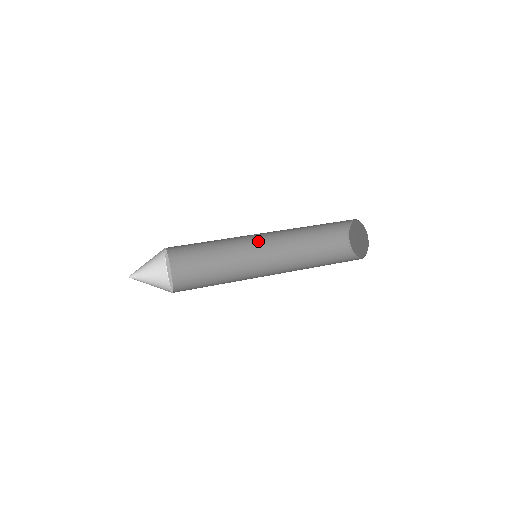
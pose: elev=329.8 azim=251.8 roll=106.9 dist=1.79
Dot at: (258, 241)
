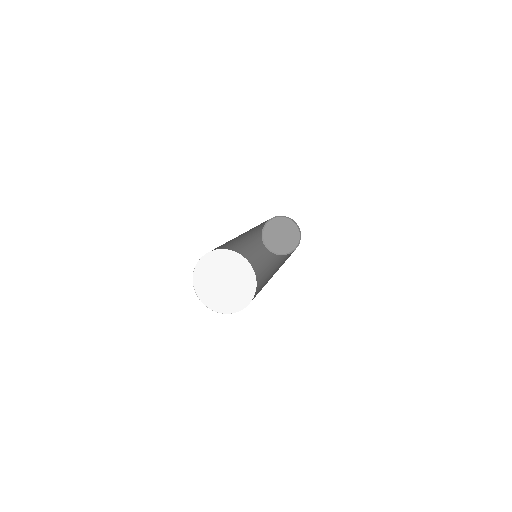
Dot at: occluded
